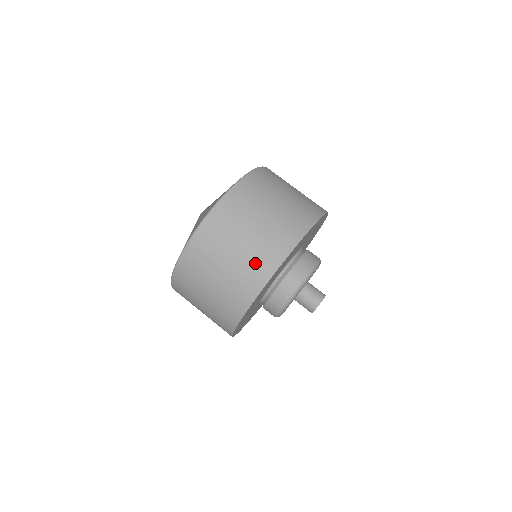
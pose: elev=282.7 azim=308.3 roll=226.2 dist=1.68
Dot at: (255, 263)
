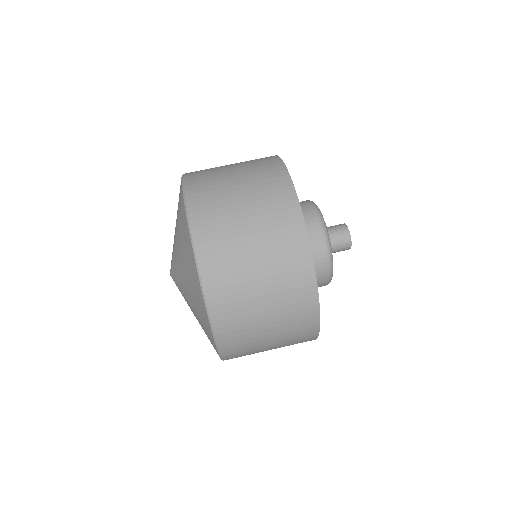
Dot at: (296, 334)
